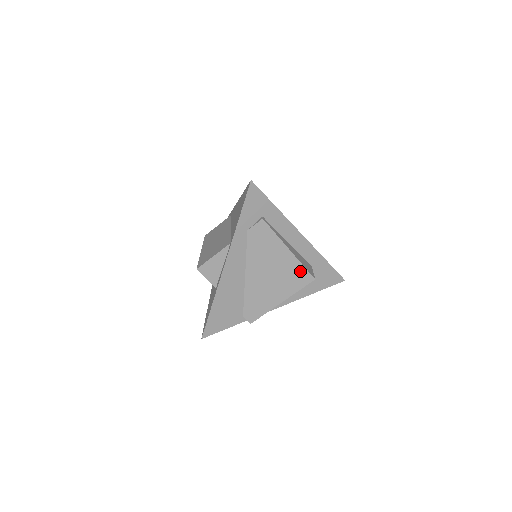
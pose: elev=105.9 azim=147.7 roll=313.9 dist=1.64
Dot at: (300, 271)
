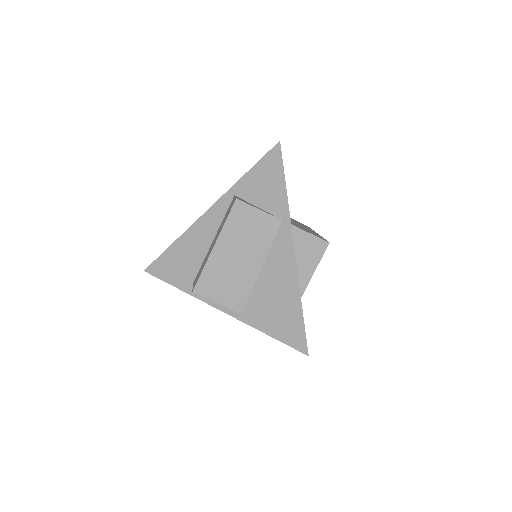
Dot at: occluded
